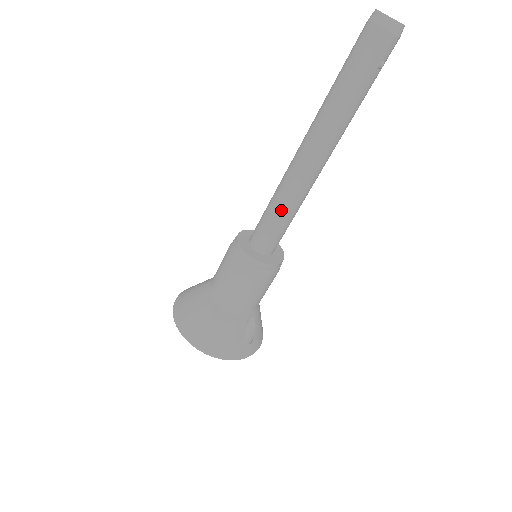
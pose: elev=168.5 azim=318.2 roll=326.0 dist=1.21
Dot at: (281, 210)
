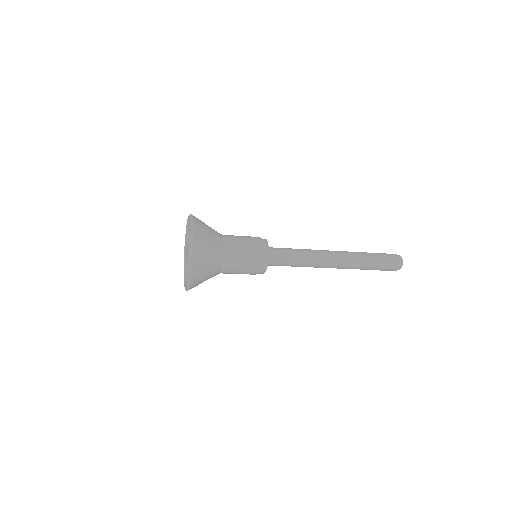
Dot at: (300, 262)
